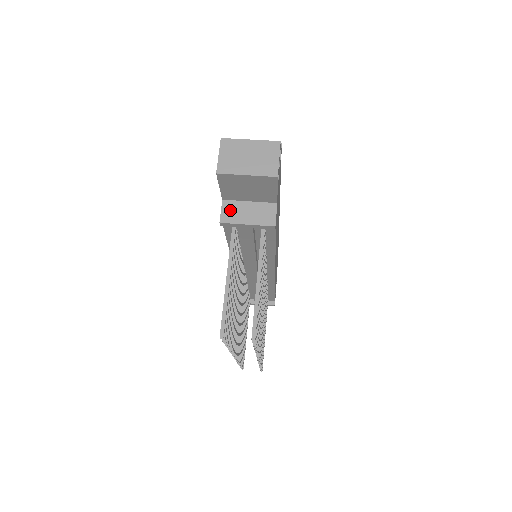
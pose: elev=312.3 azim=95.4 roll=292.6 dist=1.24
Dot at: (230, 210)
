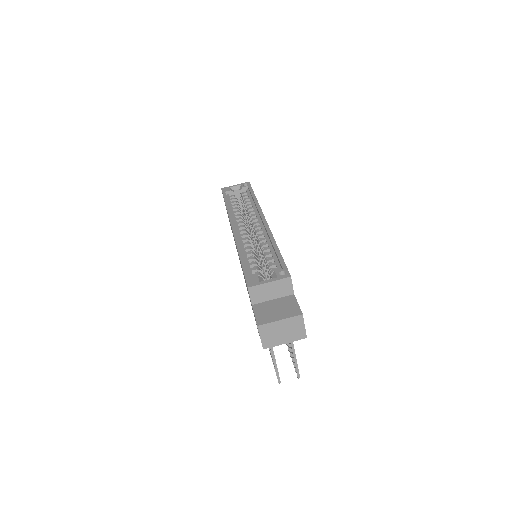
Dot at: occluded
